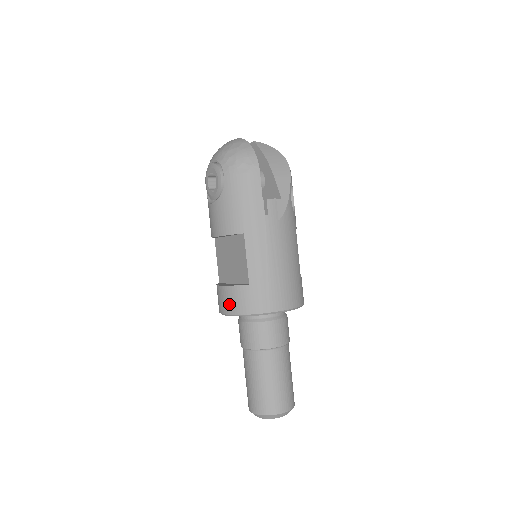
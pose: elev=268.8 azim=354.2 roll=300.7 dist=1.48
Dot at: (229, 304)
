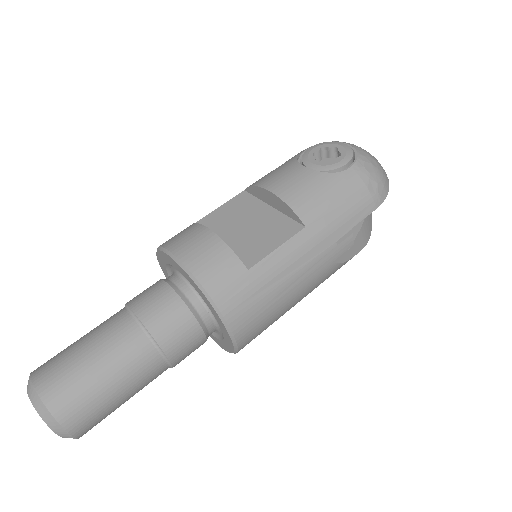
Dot at: (200, 256)
